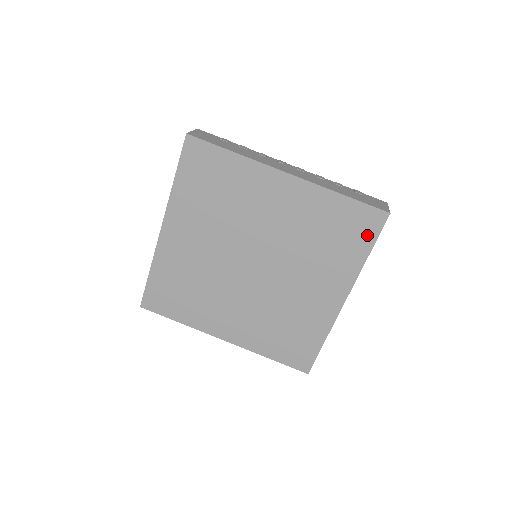
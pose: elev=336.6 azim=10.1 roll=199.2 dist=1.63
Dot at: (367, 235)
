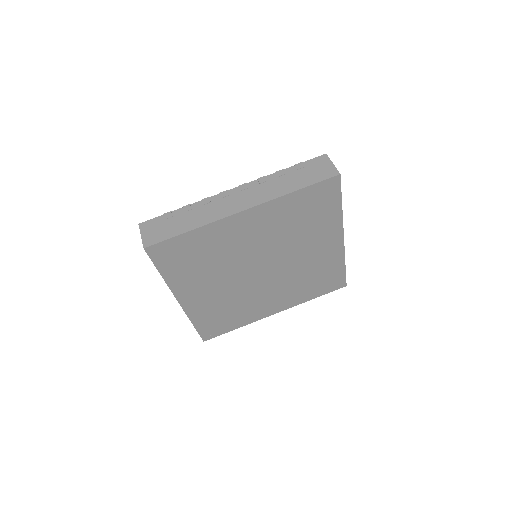
Dot at: (327, 289)
